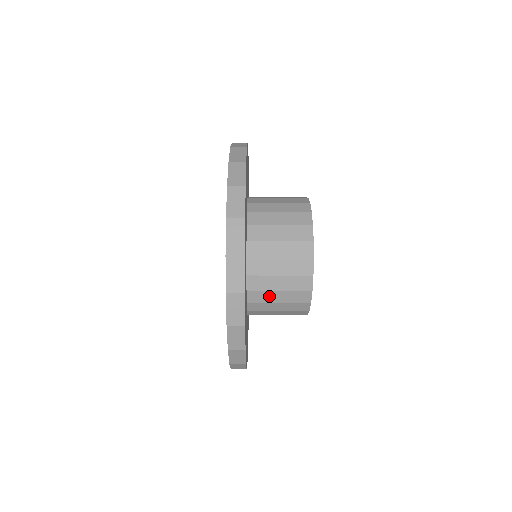
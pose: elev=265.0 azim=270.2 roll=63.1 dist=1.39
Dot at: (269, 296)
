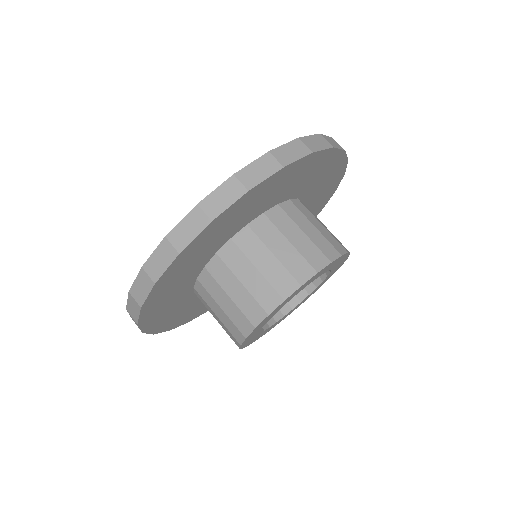
Dot at: (212, 302)
